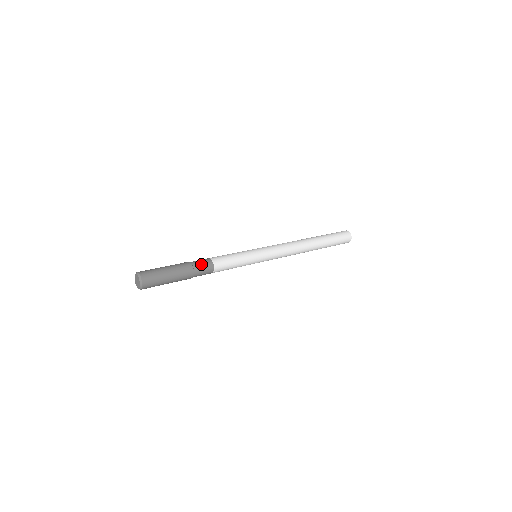
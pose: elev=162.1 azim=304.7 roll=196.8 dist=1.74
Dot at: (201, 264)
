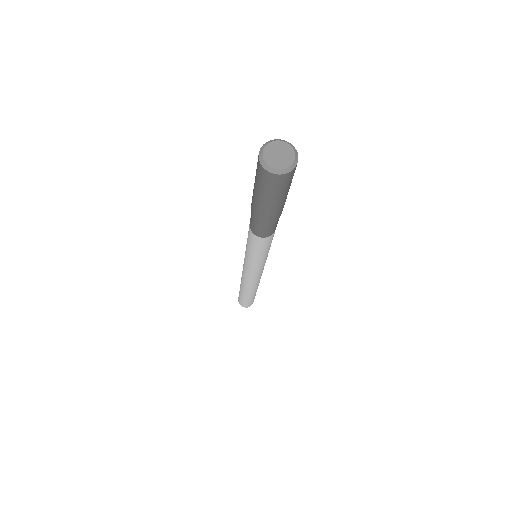
Dot at: occluded
